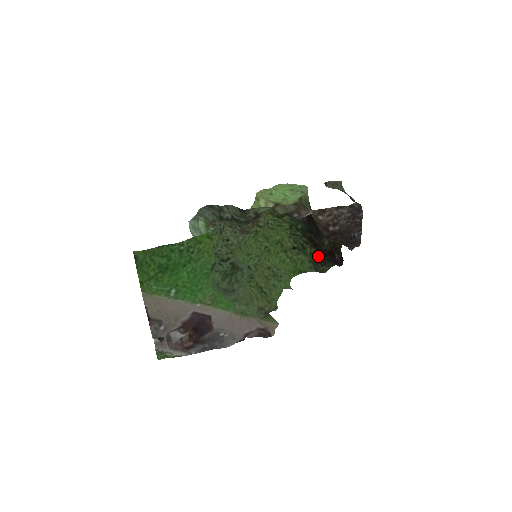
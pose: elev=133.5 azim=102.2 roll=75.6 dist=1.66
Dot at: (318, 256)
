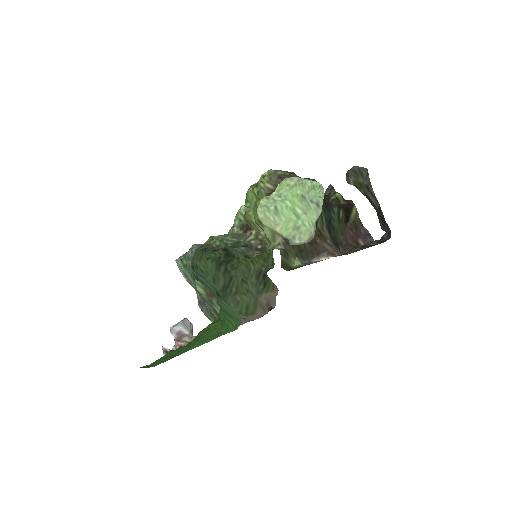
Dot at: occluded
